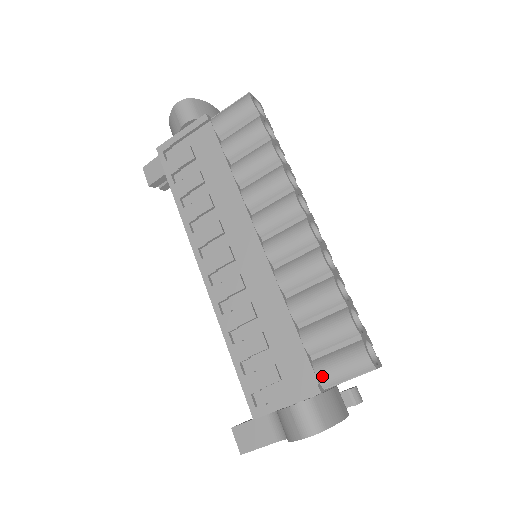
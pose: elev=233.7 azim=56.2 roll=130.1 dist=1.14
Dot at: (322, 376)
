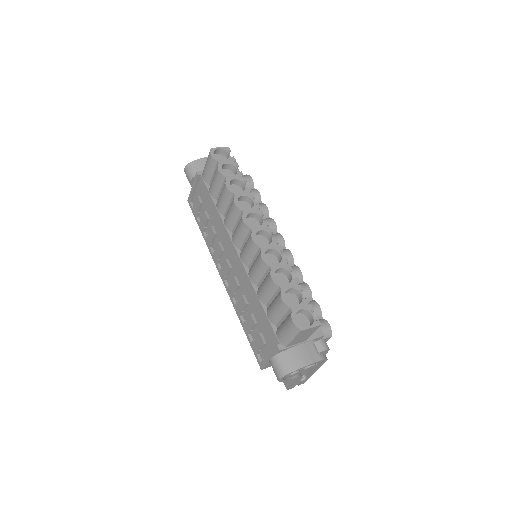
Dot at: (280, 339)
